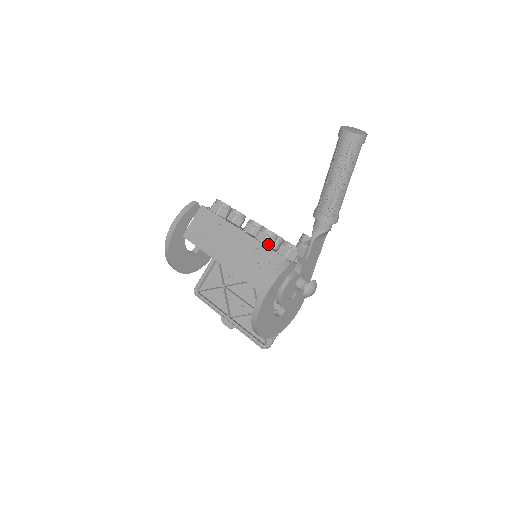
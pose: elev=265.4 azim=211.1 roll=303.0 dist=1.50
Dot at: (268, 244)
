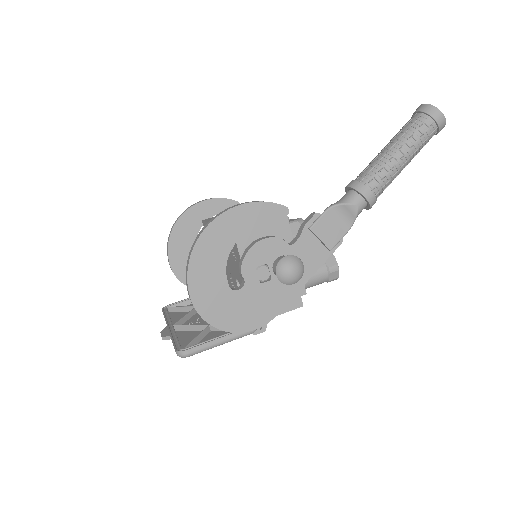
Dot at: occluded
